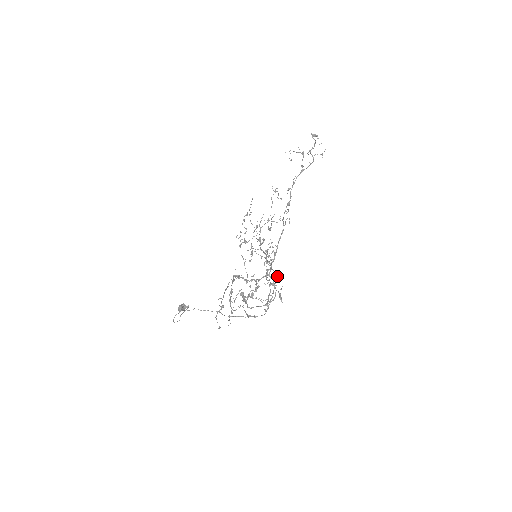
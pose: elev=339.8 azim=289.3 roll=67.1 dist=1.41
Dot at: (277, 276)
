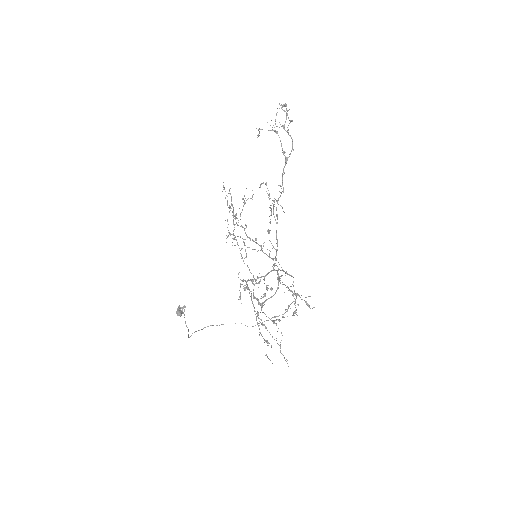
Dot at: occluded
